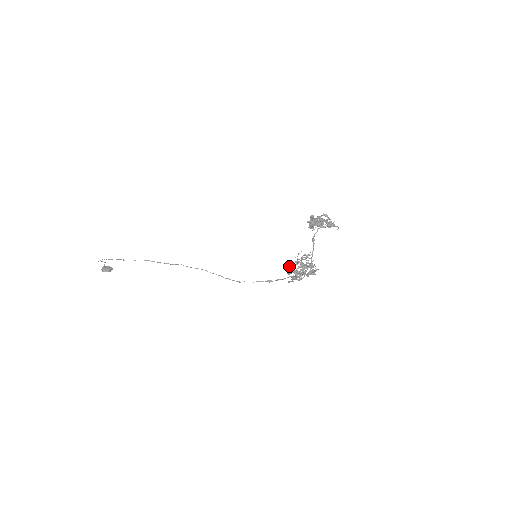
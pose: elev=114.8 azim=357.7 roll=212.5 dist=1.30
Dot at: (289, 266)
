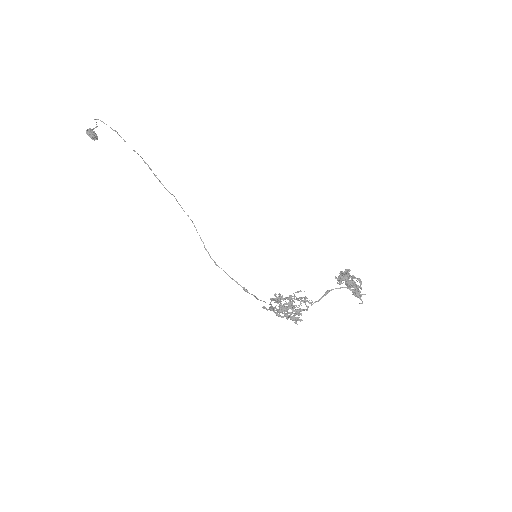
Dot at: (279, 294)
